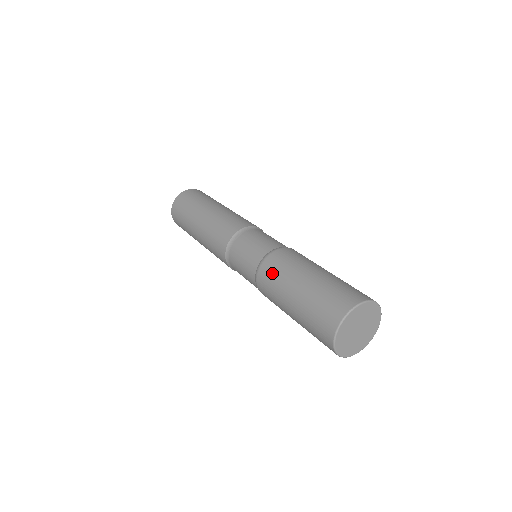
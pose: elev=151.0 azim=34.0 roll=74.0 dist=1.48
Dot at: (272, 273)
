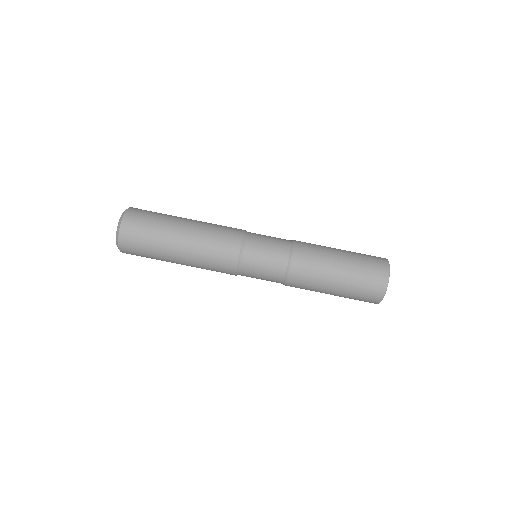
Dot at: (305, 280)
